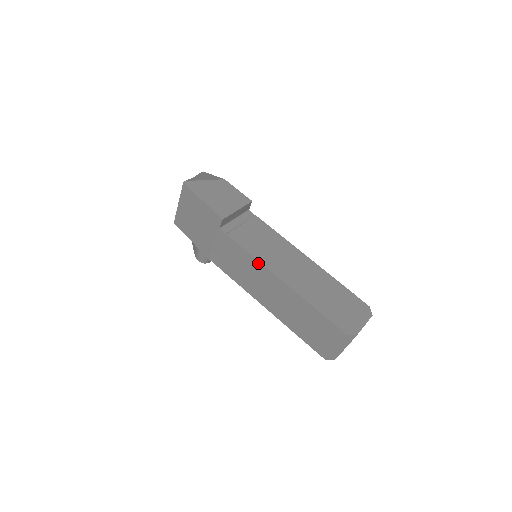
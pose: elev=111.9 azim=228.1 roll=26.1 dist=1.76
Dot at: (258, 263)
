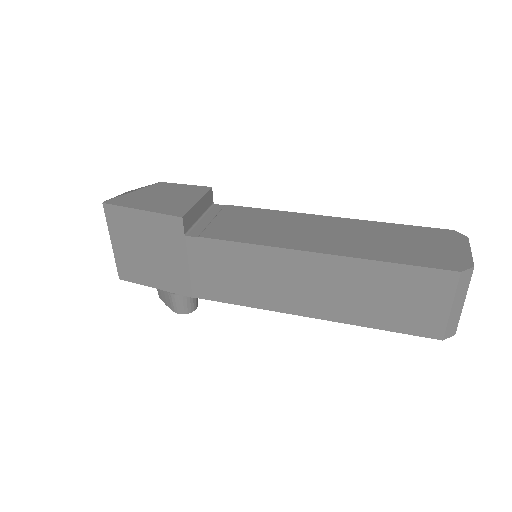
Dot at: (266, 250)
